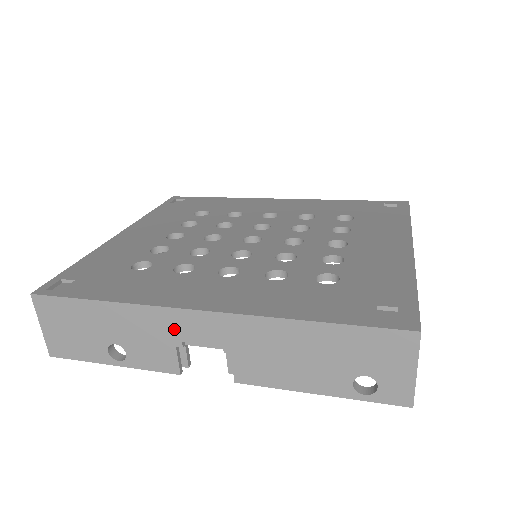
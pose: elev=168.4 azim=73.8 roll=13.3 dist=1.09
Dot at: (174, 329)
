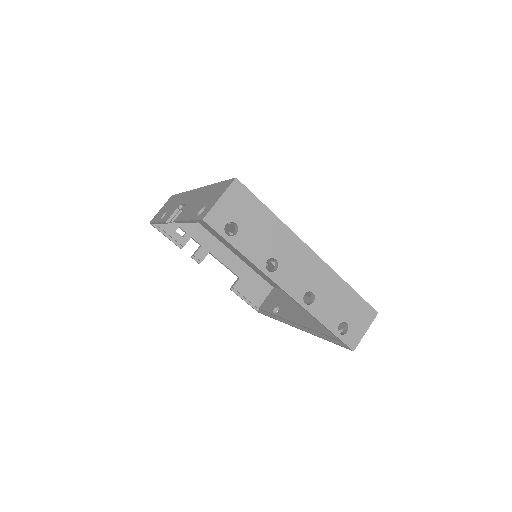
Dot at: (184, 199)
